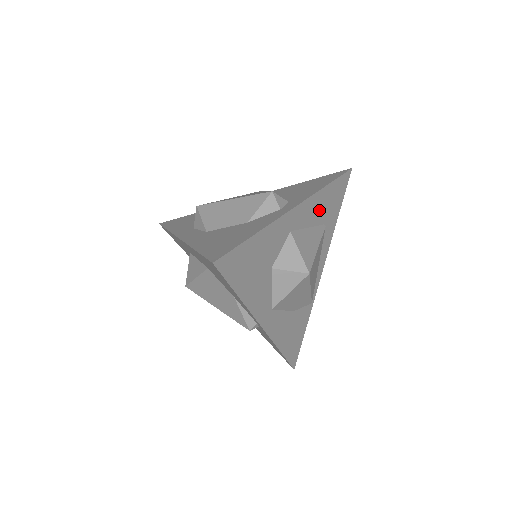
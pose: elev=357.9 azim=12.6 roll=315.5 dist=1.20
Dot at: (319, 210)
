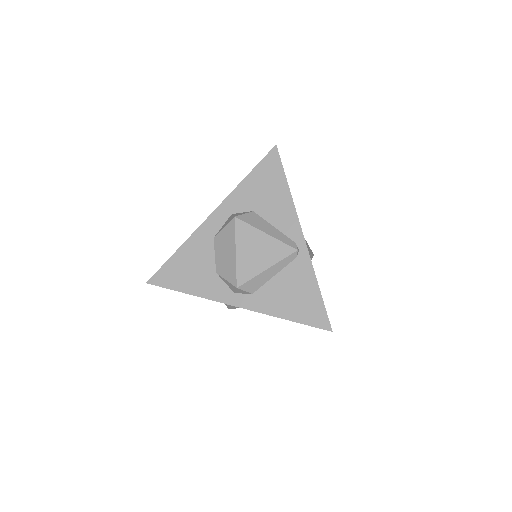
Dot at: occluded
